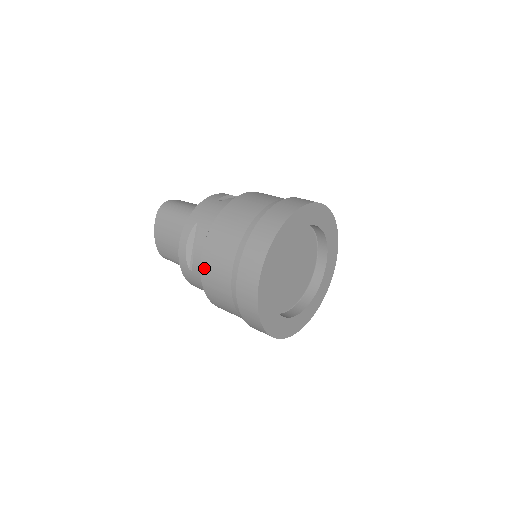
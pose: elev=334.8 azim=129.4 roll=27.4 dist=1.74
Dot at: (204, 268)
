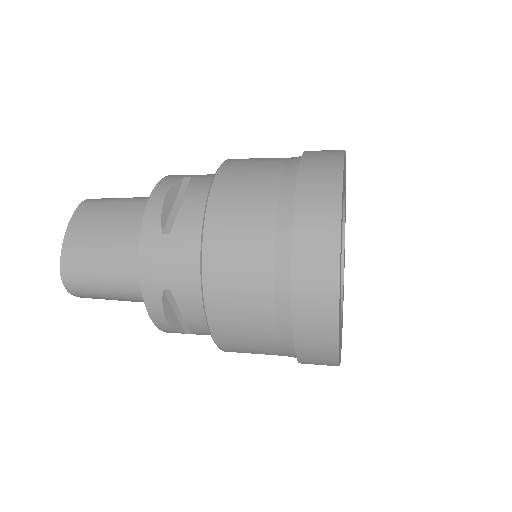
Dot at: (217, 199)
